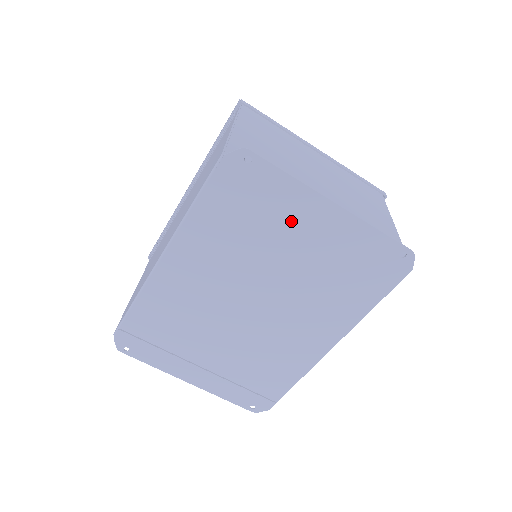
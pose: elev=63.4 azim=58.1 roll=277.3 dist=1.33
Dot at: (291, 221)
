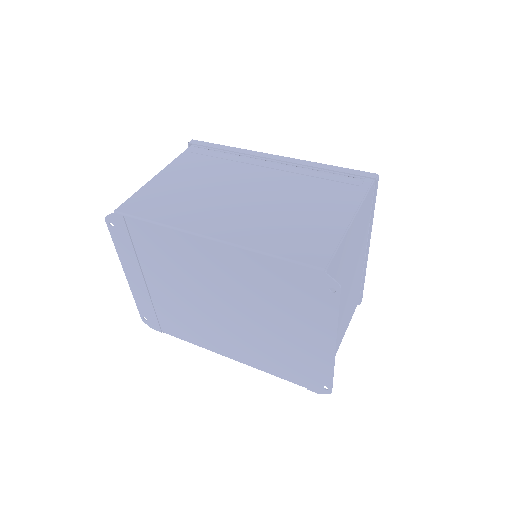
Dot at: (304, 322)
